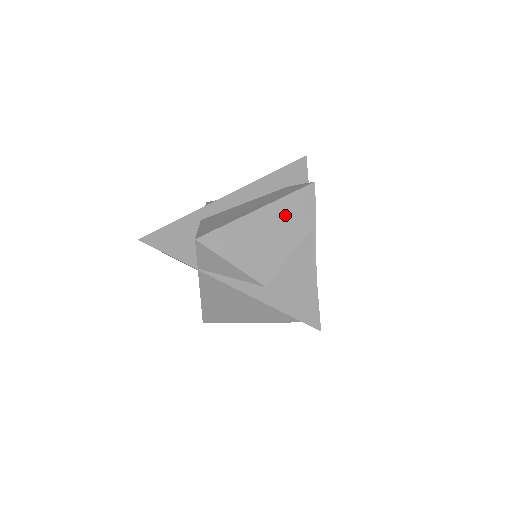
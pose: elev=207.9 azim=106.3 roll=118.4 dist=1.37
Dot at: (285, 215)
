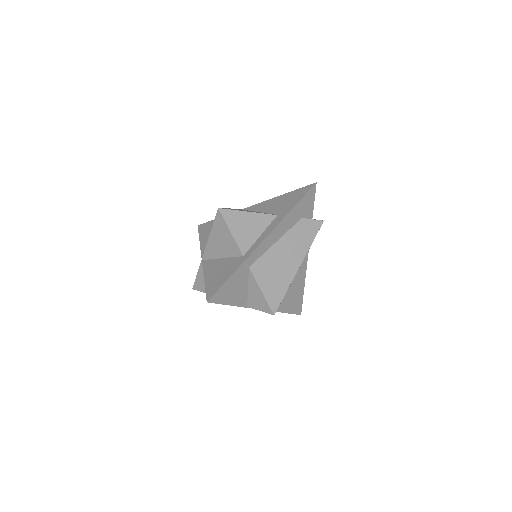
Dot at: occluded
